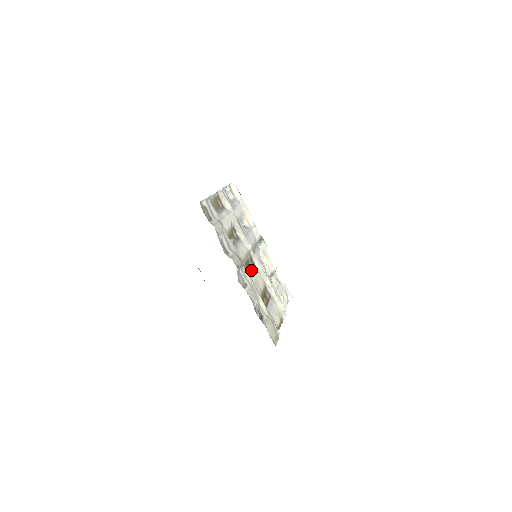
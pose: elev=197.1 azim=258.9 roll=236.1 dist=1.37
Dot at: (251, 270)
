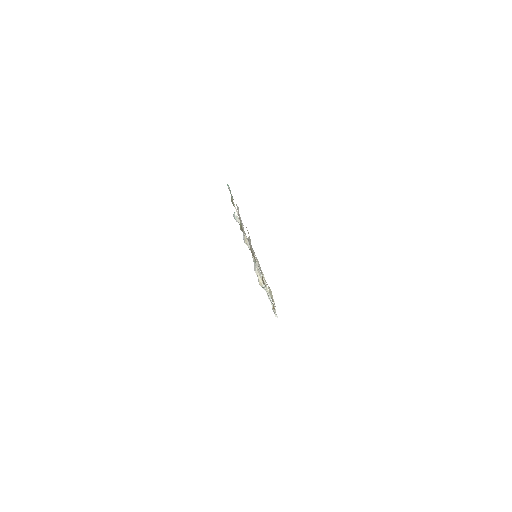
Dot at: occluded
